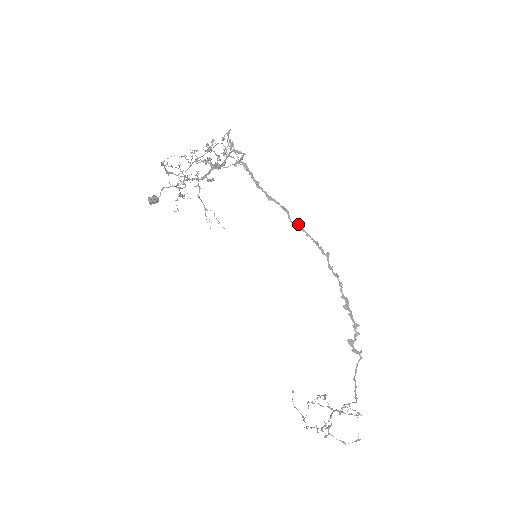
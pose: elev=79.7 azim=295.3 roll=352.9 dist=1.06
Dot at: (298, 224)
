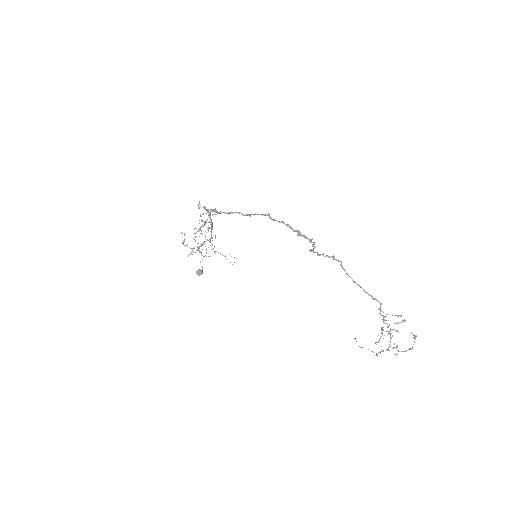
Dot at: (249, 214)
